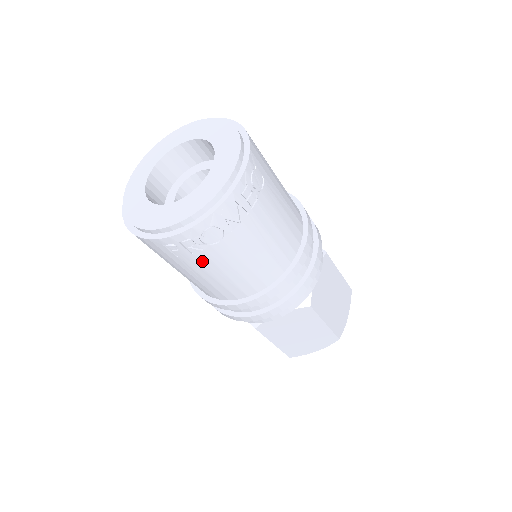
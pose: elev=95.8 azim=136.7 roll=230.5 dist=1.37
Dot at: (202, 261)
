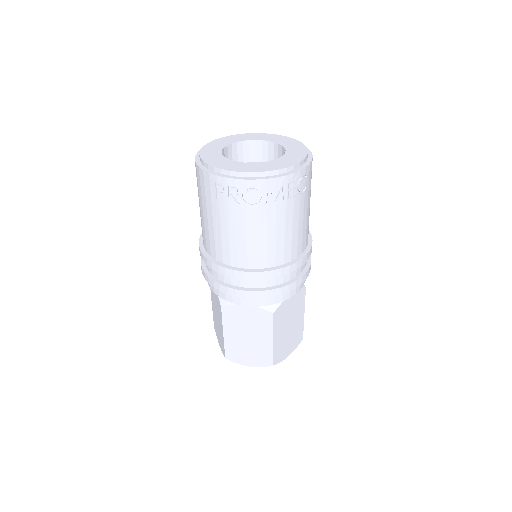
Dot at: (231, 213)
